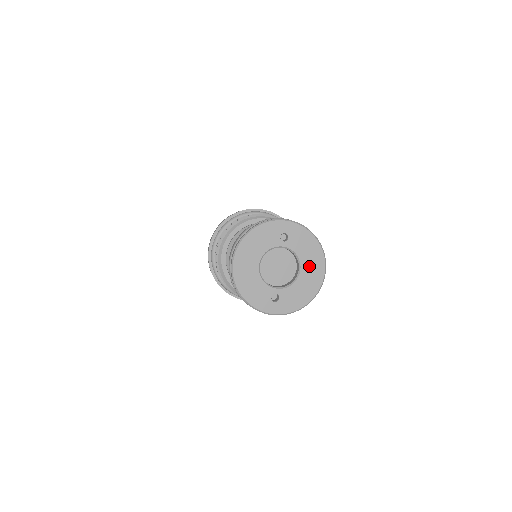
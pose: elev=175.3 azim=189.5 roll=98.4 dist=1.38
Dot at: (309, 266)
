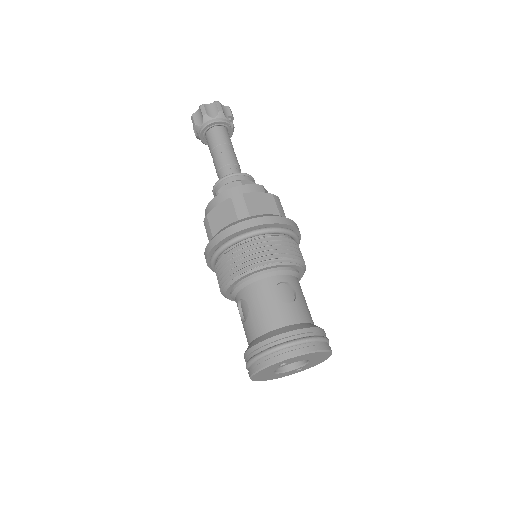
Dot at: (315, 357)
